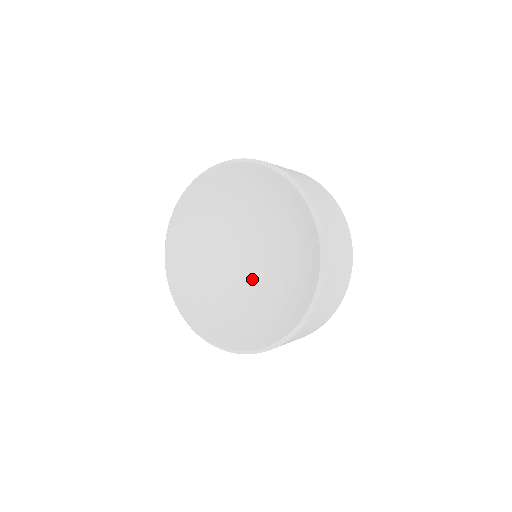
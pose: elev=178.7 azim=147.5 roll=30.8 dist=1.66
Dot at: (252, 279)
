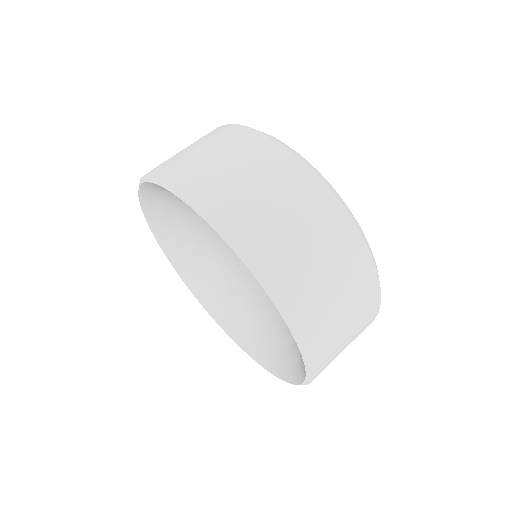
Dot at: (257, 291)
